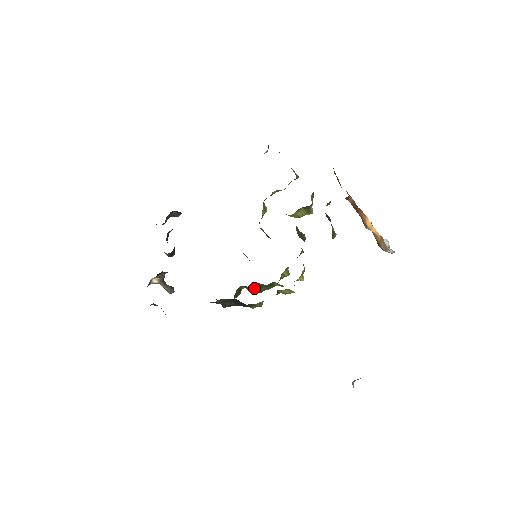
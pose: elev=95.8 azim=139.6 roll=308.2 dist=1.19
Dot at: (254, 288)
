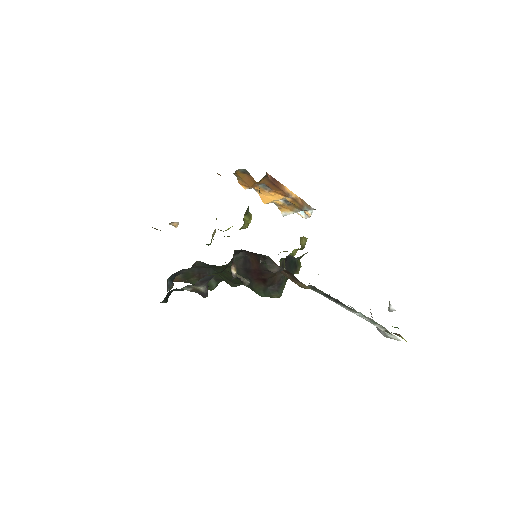
Dot at: occluded
